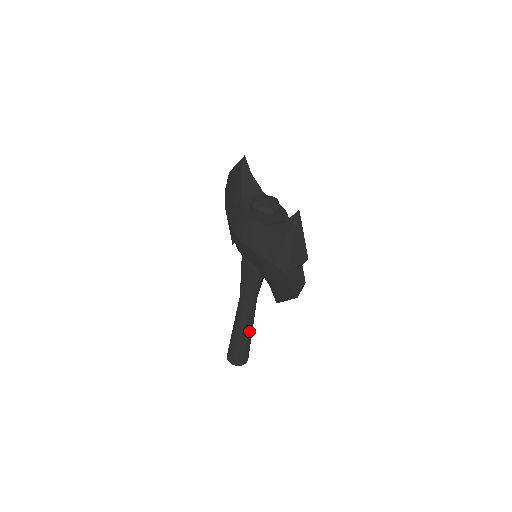
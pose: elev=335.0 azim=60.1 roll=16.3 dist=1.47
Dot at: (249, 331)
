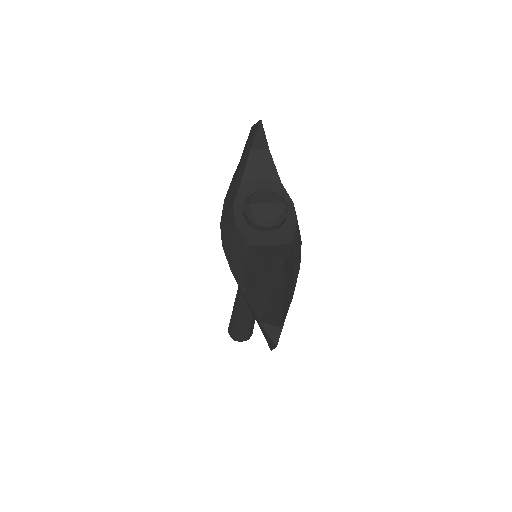
Dot at: (248, 319)
